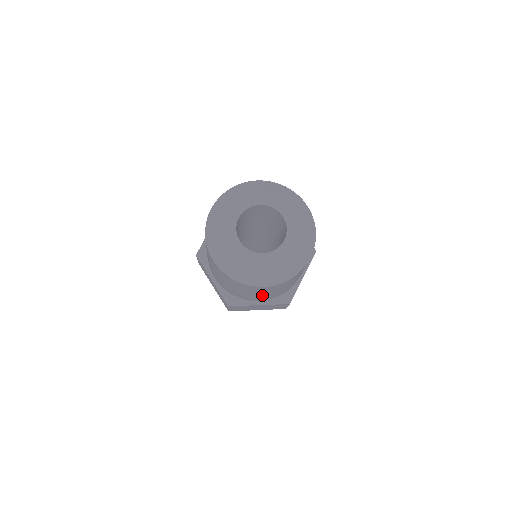
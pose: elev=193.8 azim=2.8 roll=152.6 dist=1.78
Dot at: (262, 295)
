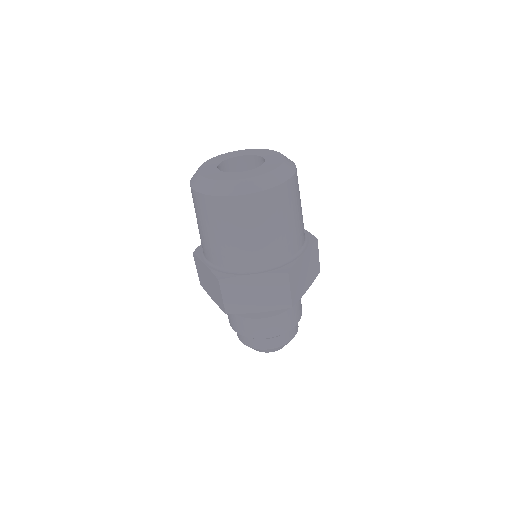
Dot at: (296, 220)
